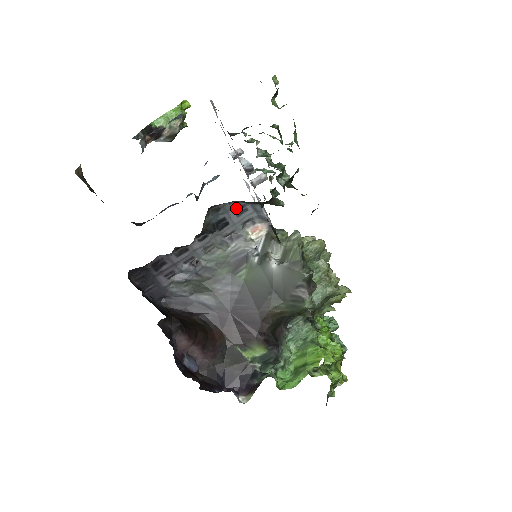
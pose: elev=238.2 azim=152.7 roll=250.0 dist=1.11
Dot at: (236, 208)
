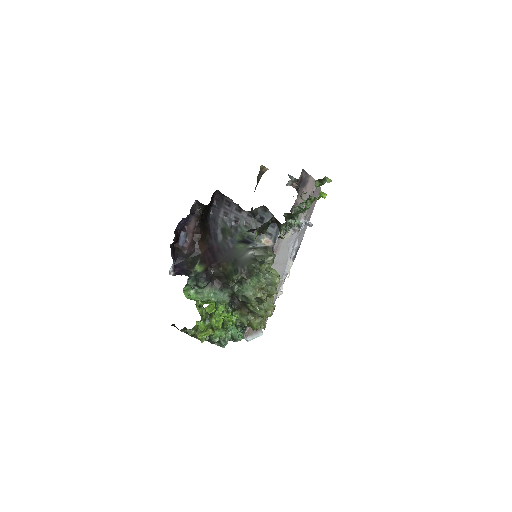
Dot at: occluded
